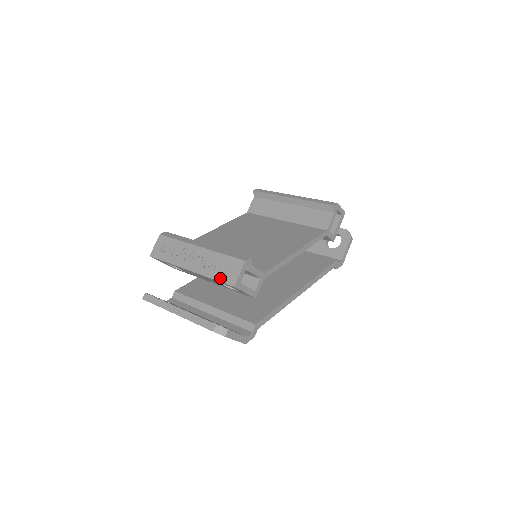
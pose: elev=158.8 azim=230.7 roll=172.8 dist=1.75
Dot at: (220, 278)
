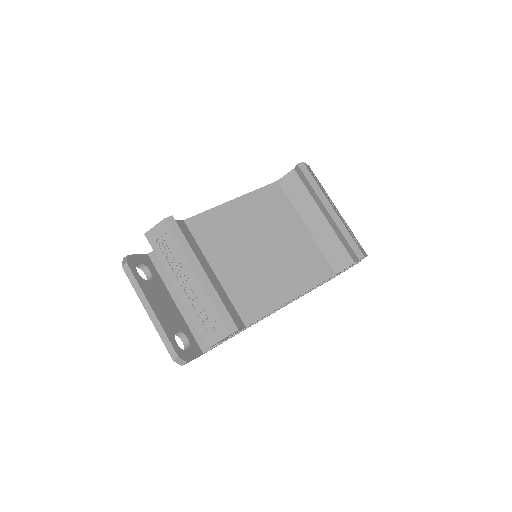
Dot at: (200, 328)
